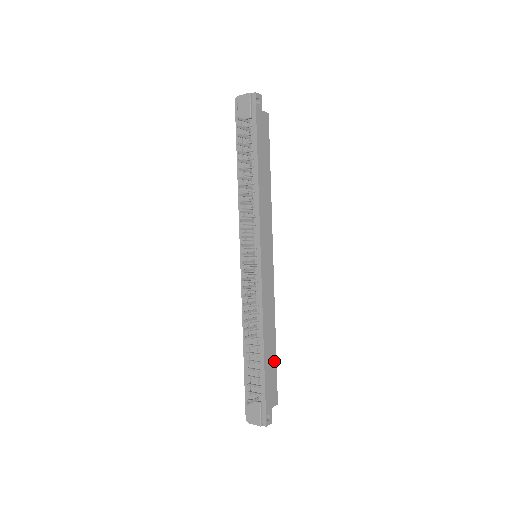
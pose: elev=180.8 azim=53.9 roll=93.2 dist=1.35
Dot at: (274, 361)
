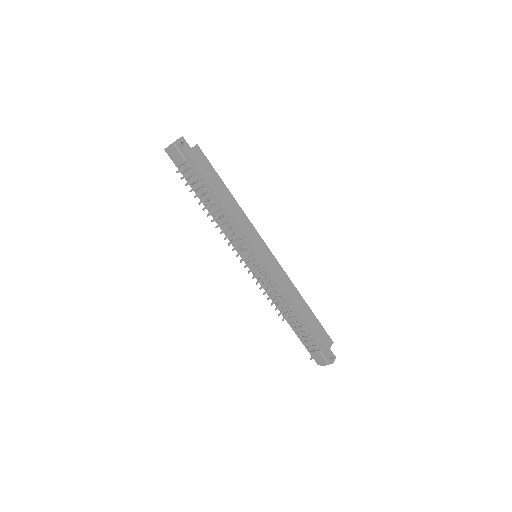
Dot at: (313, 318)
